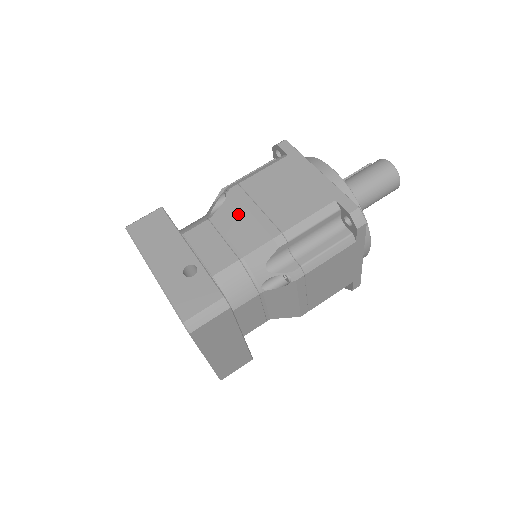
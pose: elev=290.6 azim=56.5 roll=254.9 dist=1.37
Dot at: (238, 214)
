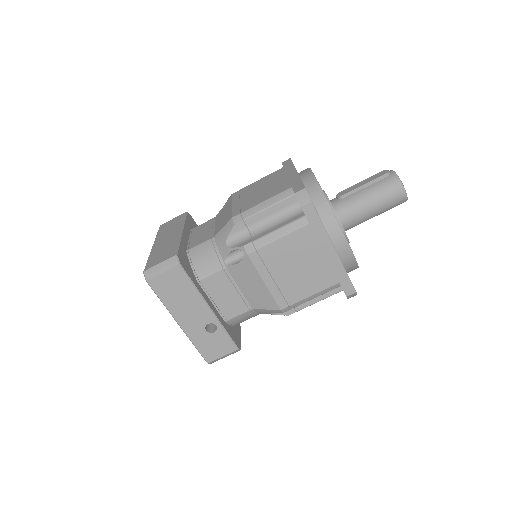
Dot at: (253, 279)
